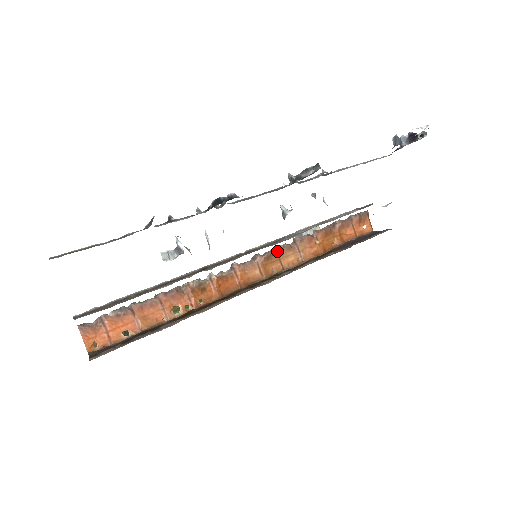
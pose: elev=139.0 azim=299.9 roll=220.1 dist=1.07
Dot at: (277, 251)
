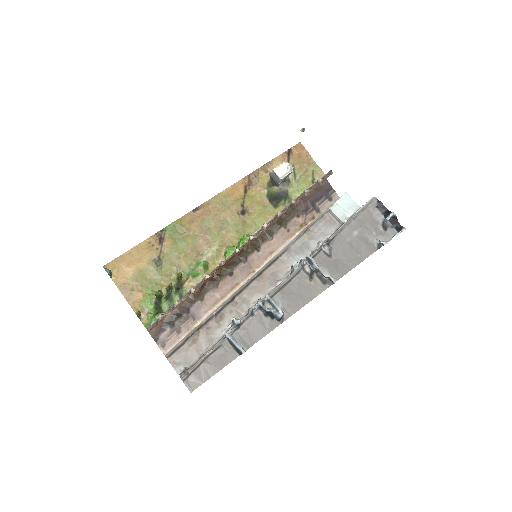
Dot at: (264, 228)
